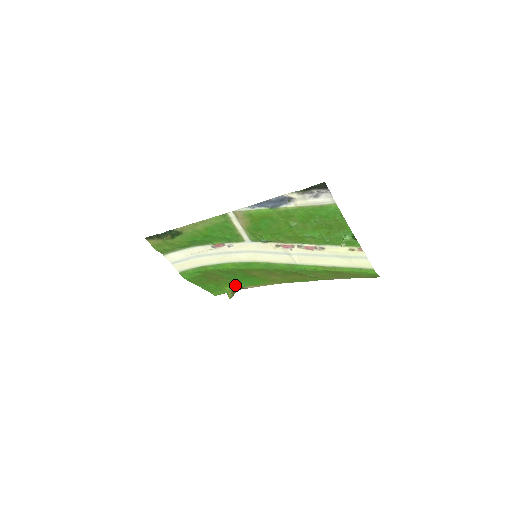
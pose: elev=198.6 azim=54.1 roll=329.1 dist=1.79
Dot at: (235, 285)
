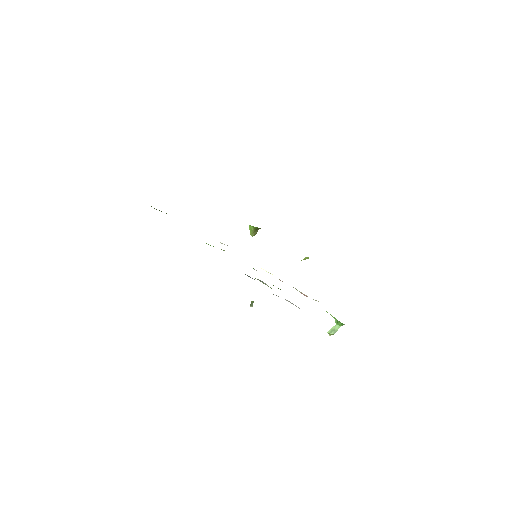
Dot at: occluded
